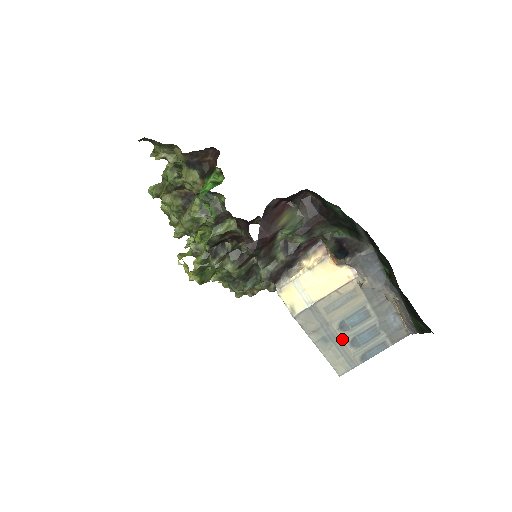
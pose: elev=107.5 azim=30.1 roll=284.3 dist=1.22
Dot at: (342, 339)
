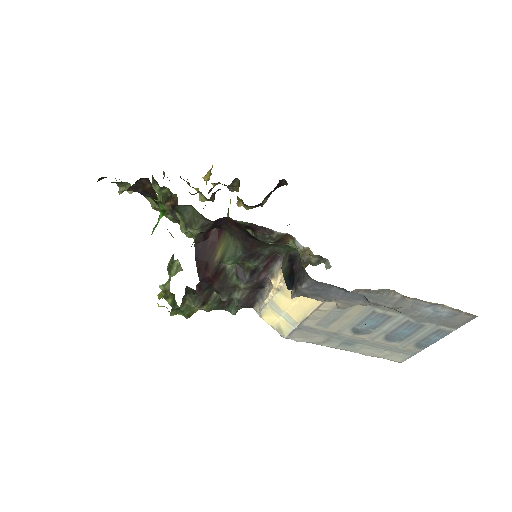
Dot at: (371, 339)
